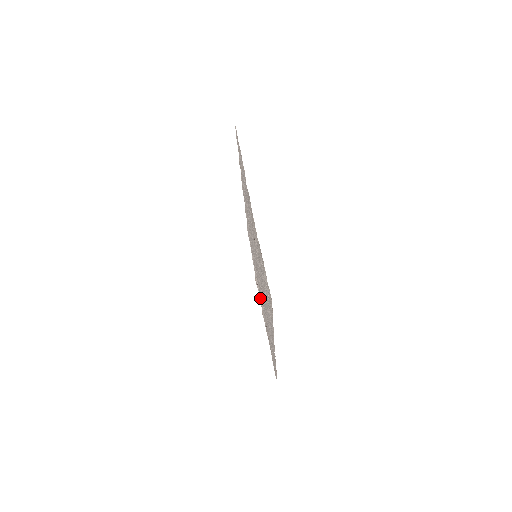
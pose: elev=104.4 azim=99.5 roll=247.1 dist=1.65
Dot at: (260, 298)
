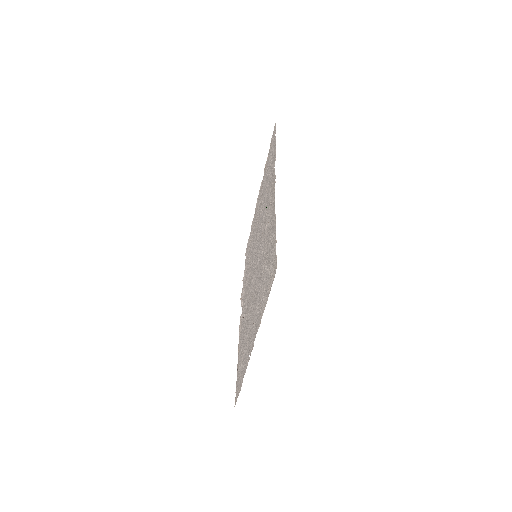
Dot at: (242, 312)
